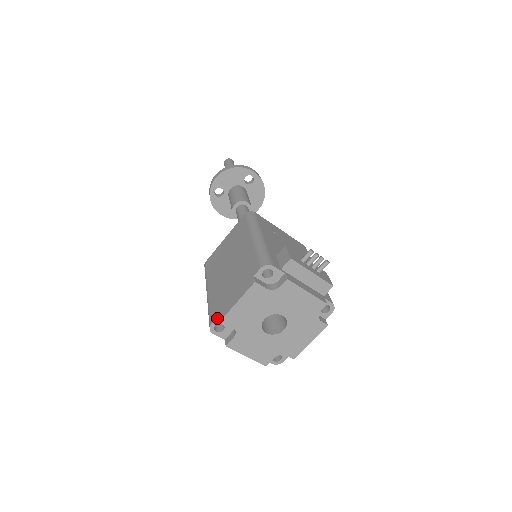
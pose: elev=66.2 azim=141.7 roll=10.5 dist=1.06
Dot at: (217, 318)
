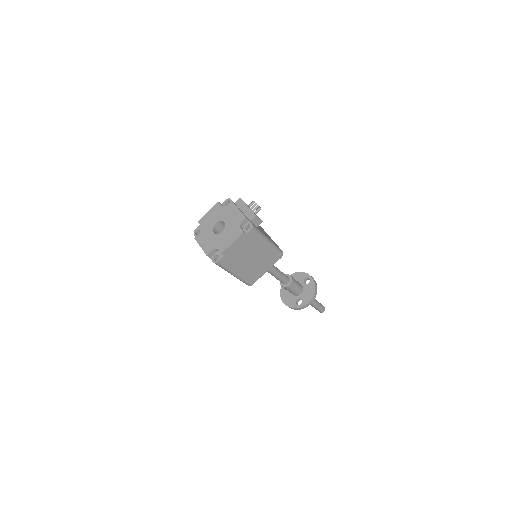
Dot at: (199, 226)
